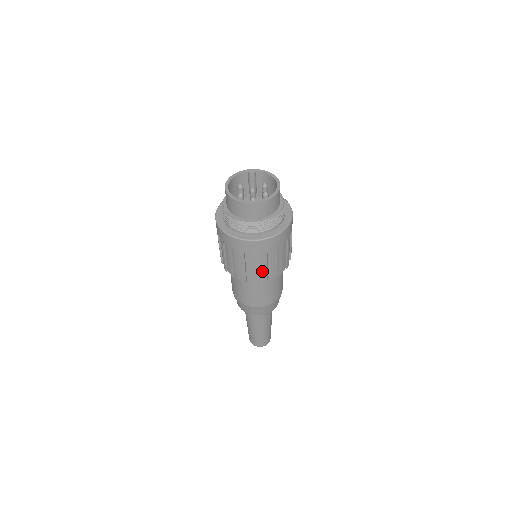
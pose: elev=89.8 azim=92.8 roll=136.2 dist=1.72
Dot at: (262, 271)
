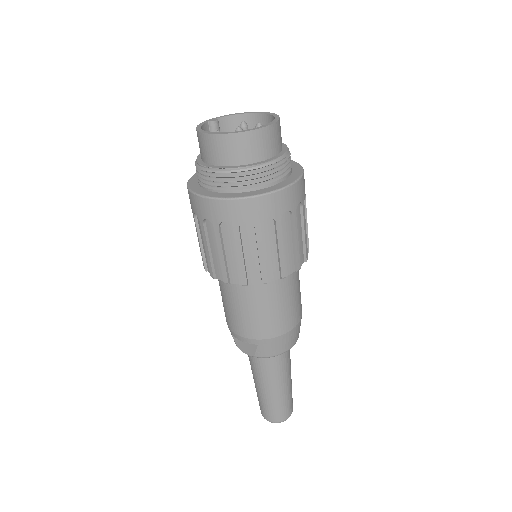
Dot at: (299, 246)
